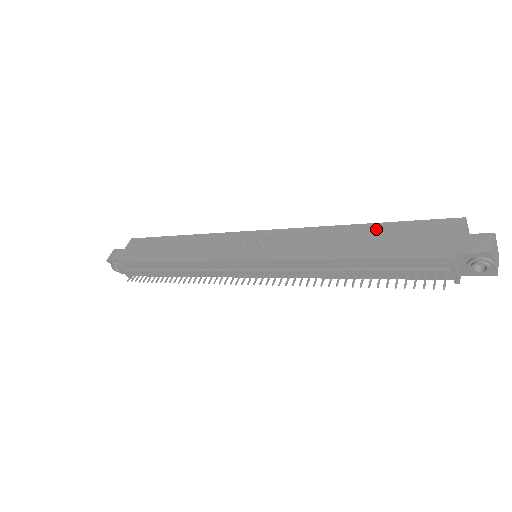
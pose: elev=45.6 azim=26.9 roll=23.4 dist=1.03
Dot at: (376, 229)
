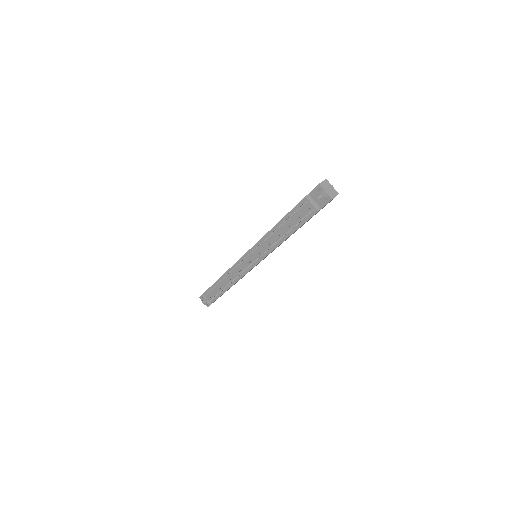
Dot at: occluded
